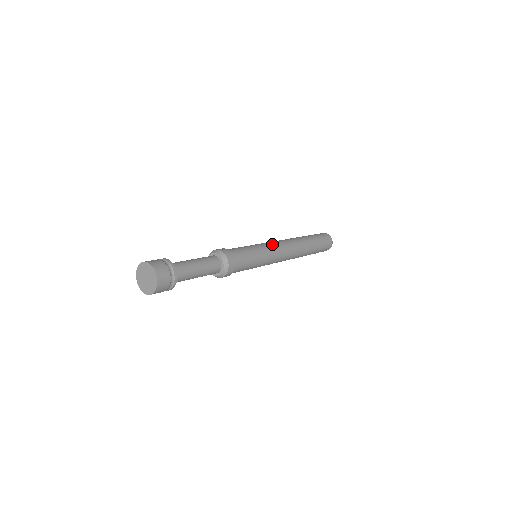
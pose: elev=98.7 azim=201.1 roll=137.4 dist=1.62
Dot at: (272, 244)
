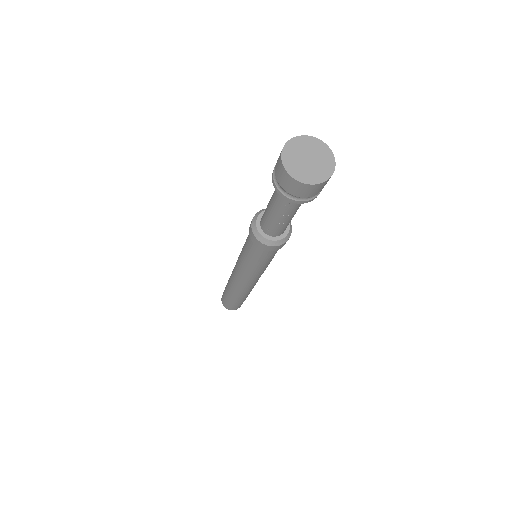
Dot at: occluded
